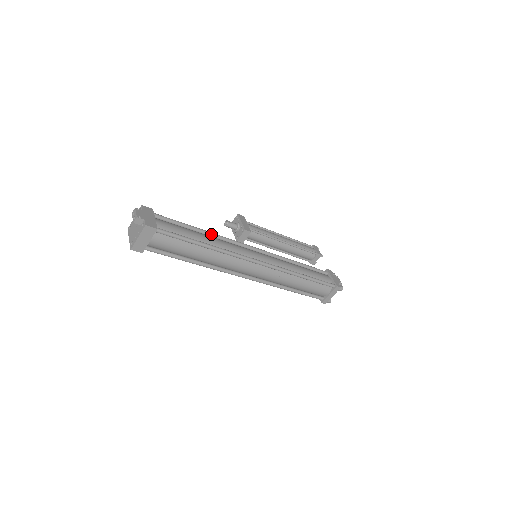
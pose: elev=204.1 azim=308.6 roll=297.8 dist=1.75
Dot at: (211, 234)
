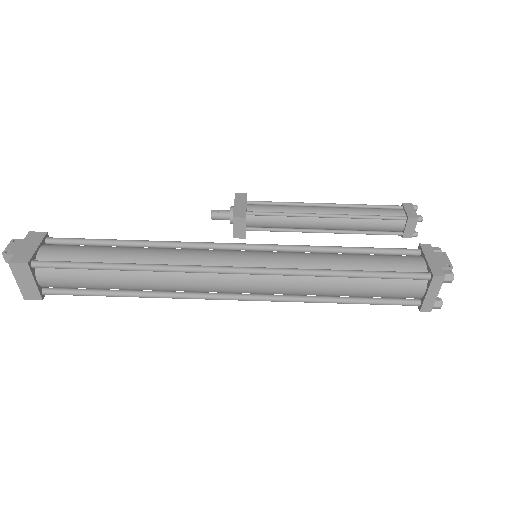
Dot at: (149, 243)
